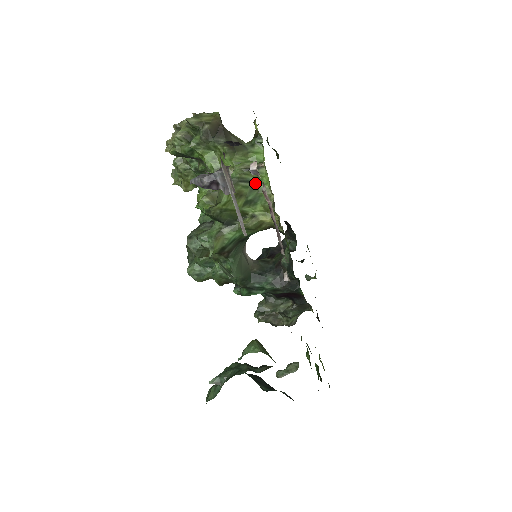
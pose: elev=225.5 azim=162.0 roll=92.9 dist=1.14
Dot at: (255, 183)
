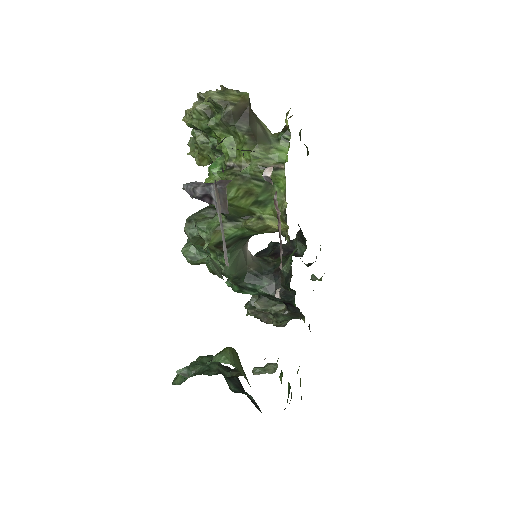
Dot at: (270, 184)
